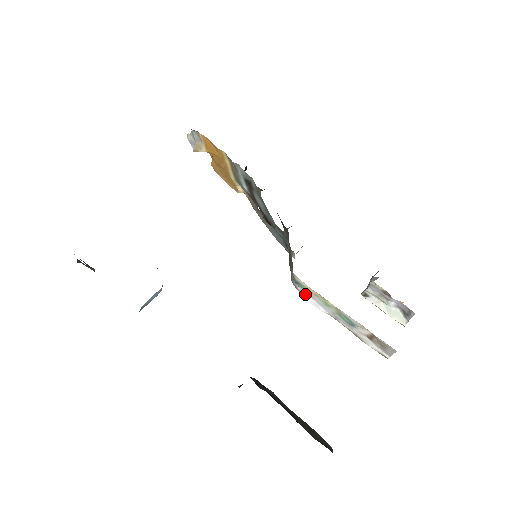
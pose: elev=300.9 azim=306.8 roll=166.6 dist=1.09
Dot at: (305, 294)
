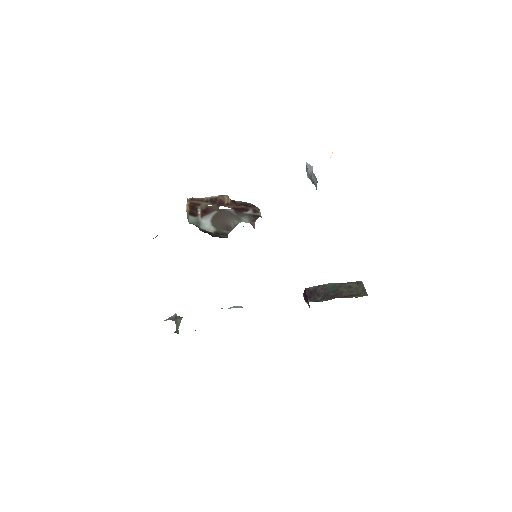
Dot at: occluded
